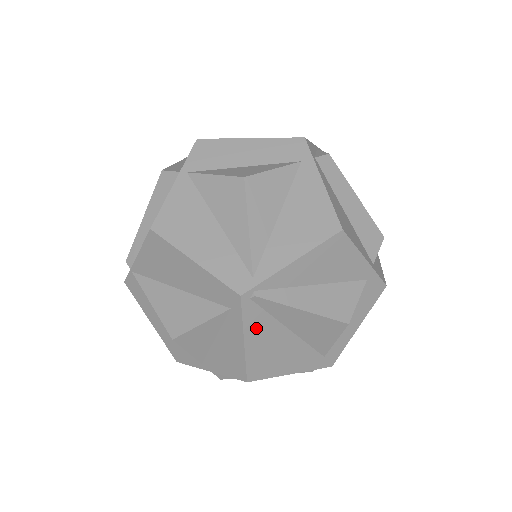
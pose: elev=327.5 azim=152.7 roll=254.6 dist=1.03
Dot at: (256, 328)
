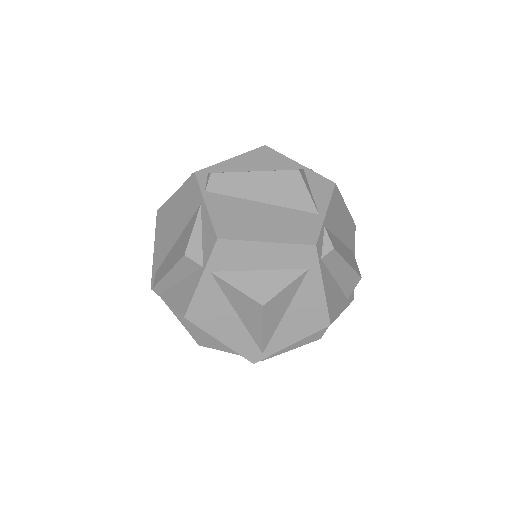
Dot at: occluded
